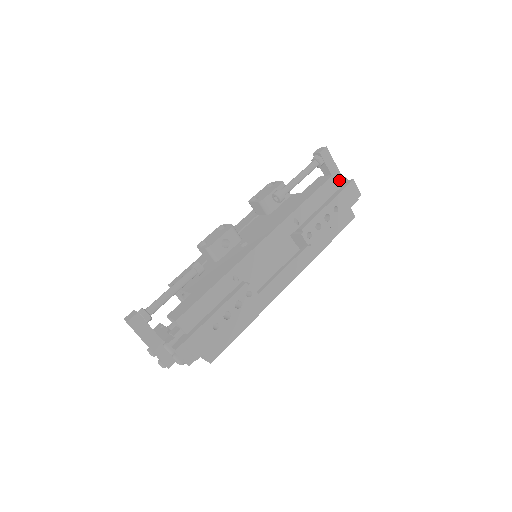
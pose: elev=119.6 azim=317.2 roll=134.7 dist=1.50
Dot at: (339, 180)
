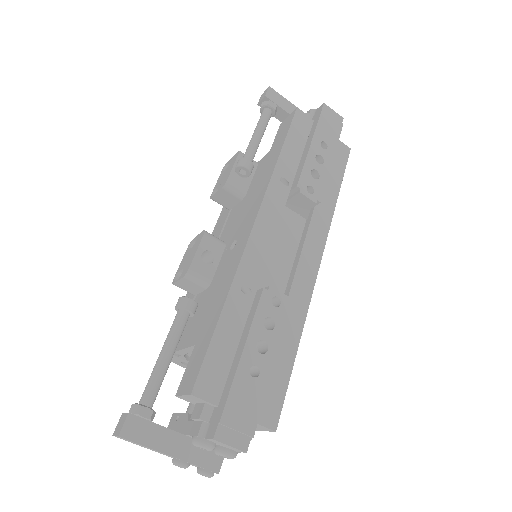
Dot at: (307, 113)
